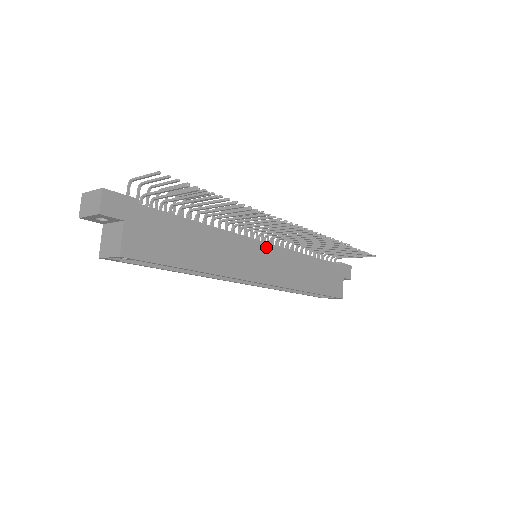
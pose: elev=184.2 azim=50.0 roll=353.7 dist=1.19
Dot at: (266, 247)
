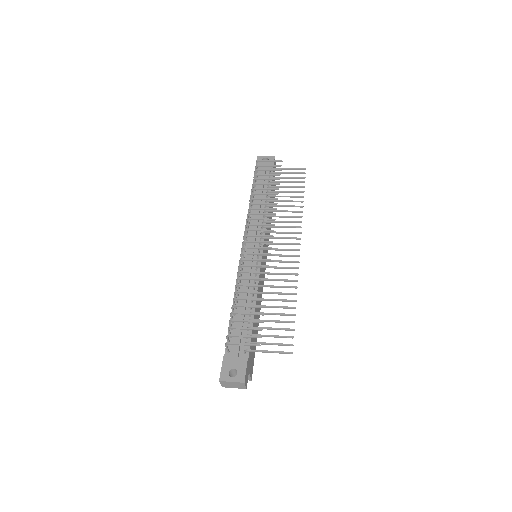
Dot at: (263, 251)
